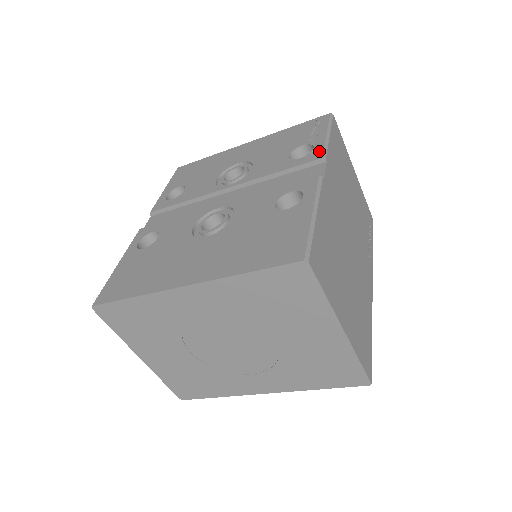
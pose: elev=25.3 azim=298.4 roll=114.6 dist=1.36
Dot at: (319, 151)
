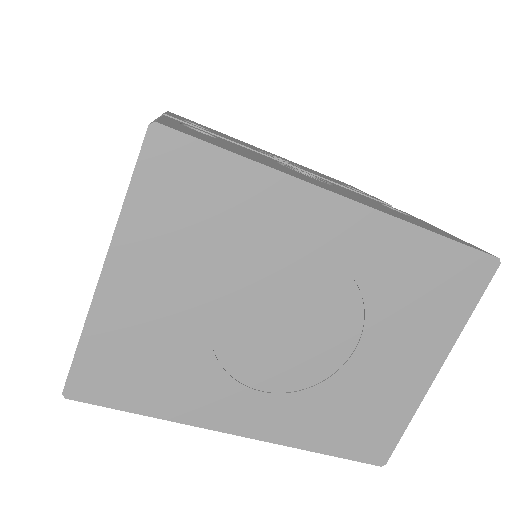
Dot at: occluded
